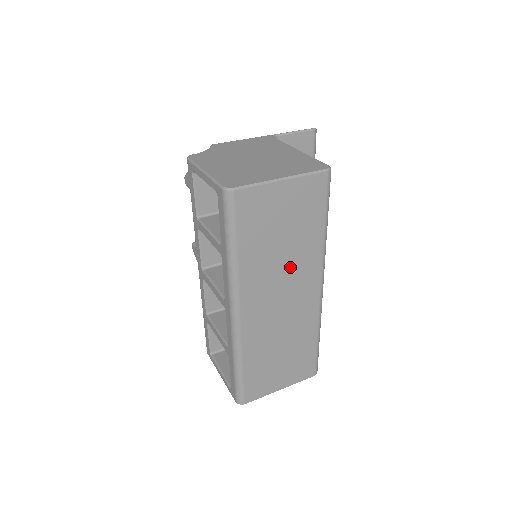
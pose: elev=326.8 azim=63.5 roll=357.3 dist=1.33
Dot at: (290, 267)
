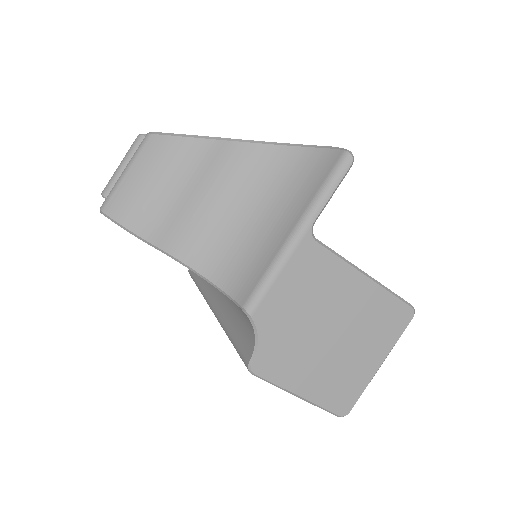
Dot at: occluded
